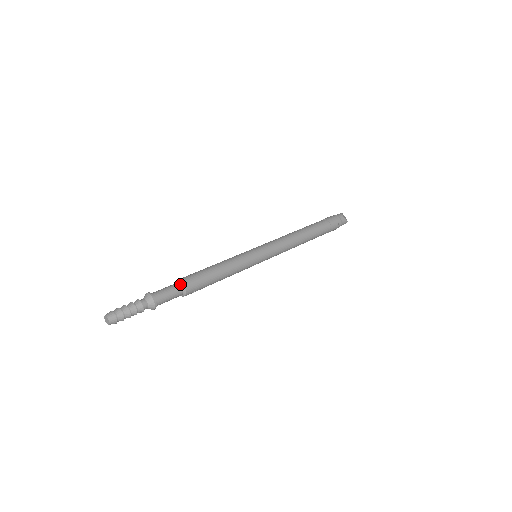
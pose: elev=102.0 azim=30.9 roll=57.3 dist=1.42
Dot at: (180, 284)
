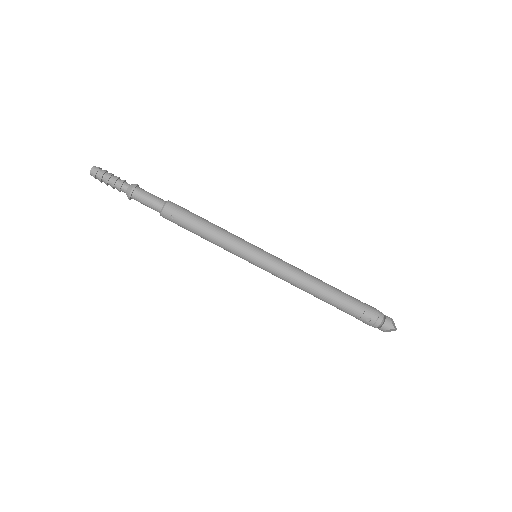
Dot at: (166, 201)
